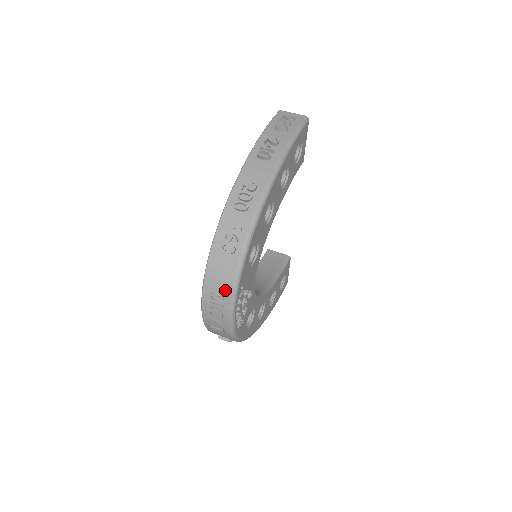
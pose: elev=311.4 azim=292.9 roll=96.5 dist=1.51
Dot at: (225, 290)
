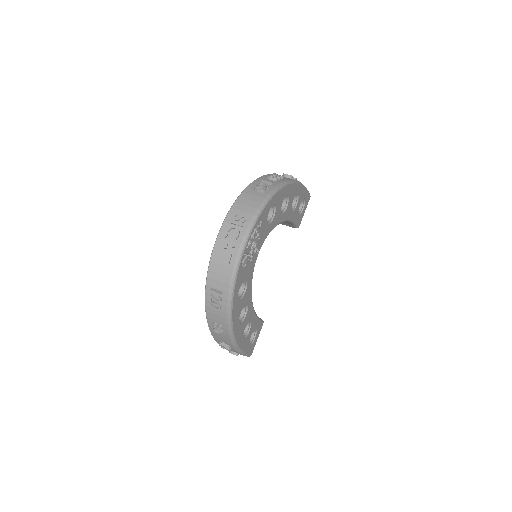
Dot at: (249, 212)
